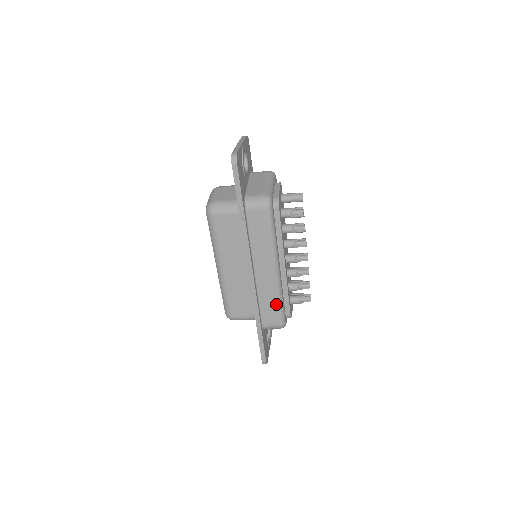
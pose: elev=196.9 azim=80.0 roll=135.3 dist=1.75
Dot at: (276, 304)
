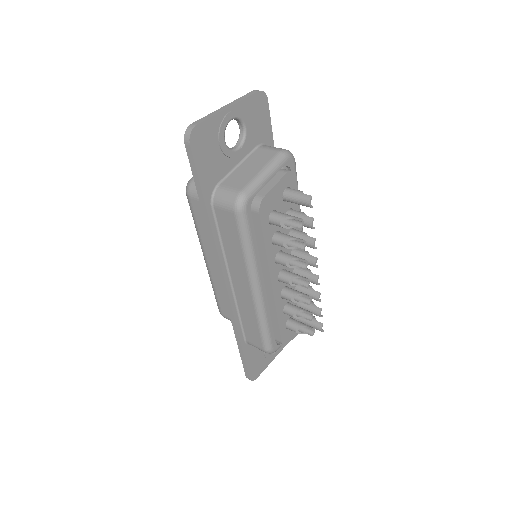
Dot at: (257, 326)
